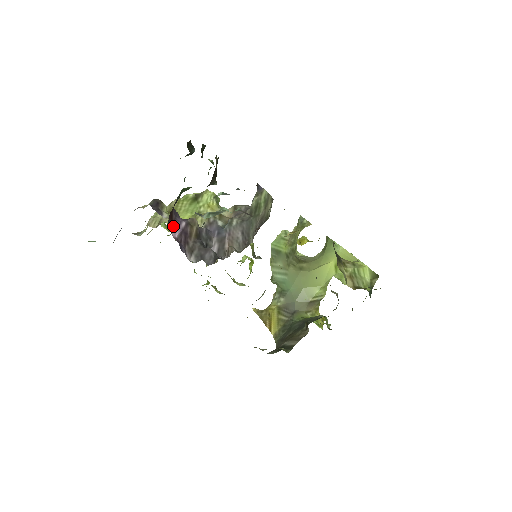
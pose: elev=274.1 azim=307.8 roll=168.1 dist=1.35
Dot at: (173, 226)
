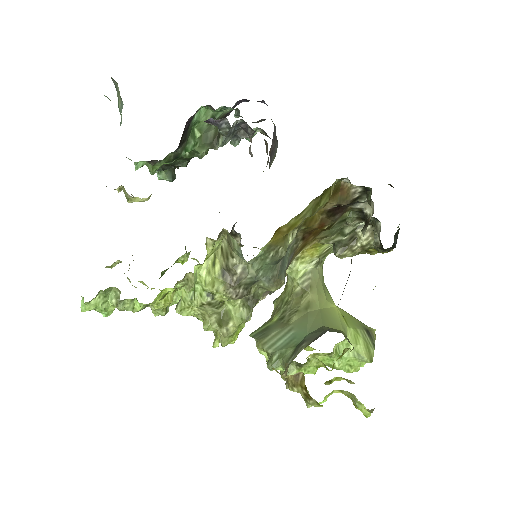
Dot at: occluded
